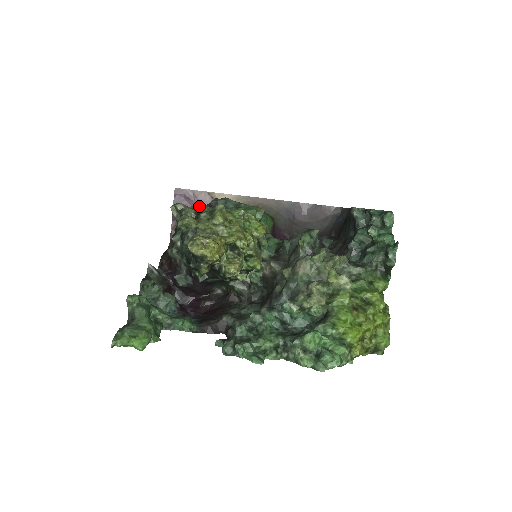
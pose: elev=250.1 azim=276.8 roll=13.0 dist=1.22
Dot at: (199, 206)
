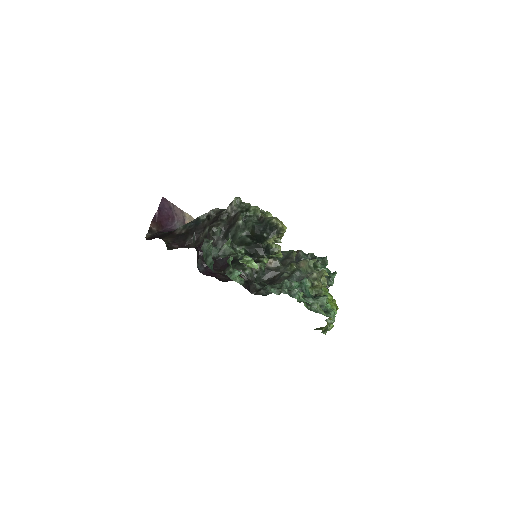
Dot at: occluded
